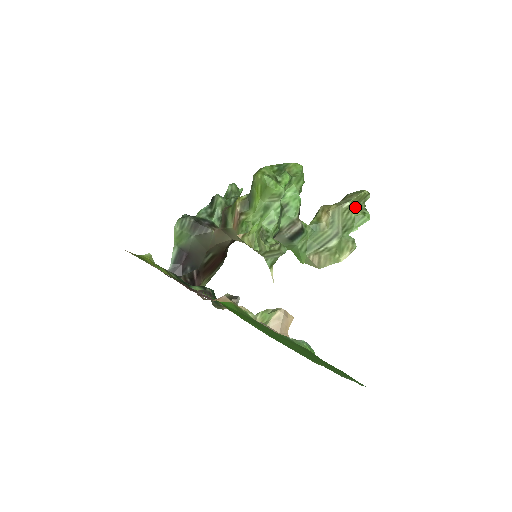
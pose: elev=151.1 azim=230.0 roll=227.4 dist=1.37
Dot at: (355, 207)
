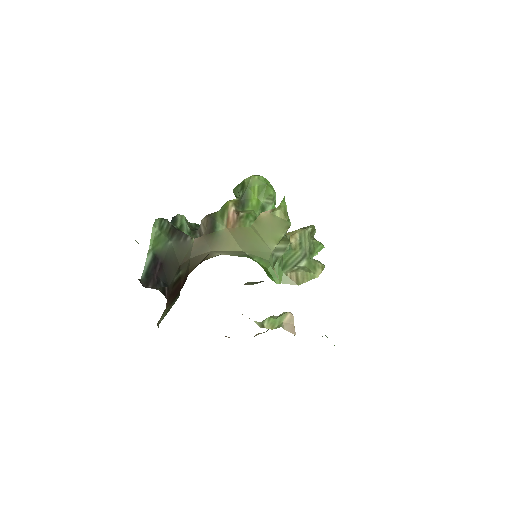
Dot at: occluded
